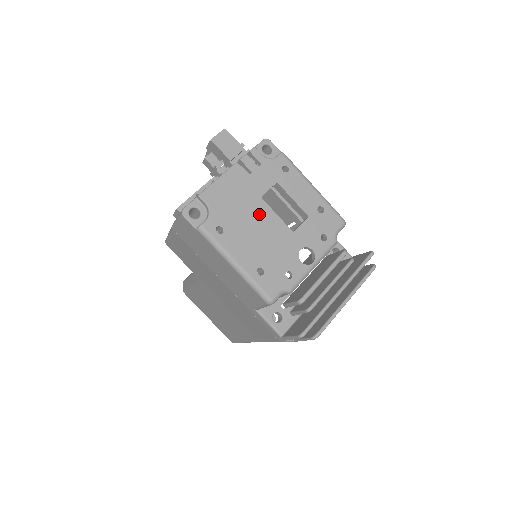
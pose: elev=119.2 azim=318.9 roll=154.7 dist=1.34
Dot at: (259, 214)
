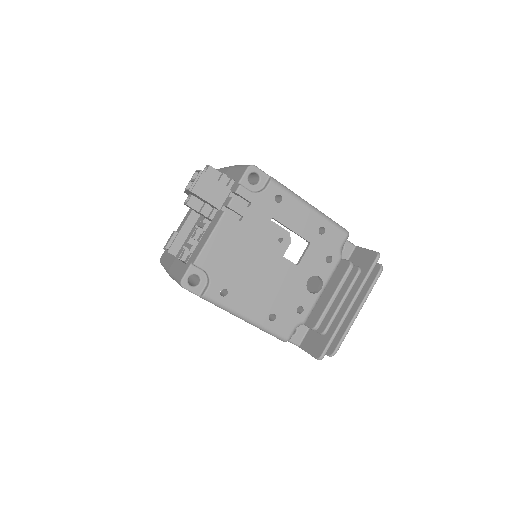
Dot at: (260, 260)
